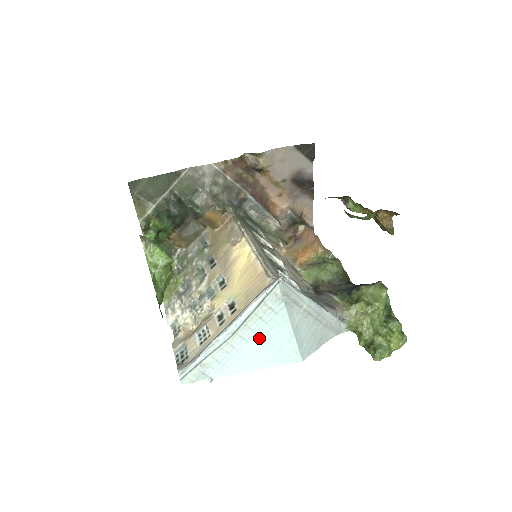
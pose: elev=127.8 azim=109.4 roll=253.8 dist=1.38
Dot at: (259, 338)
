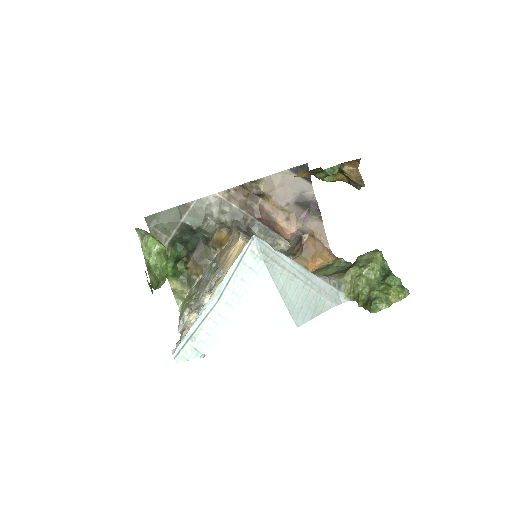
Dot at: (245, 303)
